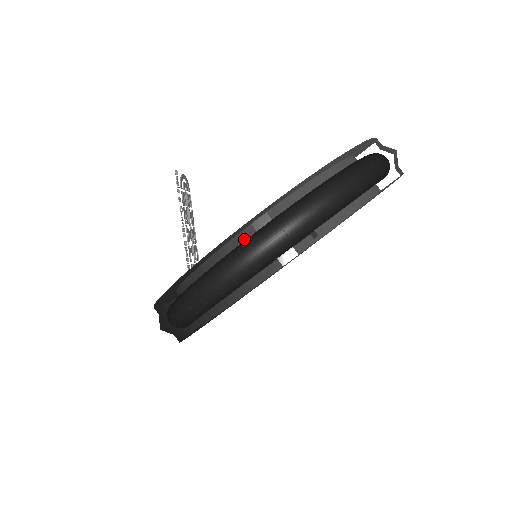
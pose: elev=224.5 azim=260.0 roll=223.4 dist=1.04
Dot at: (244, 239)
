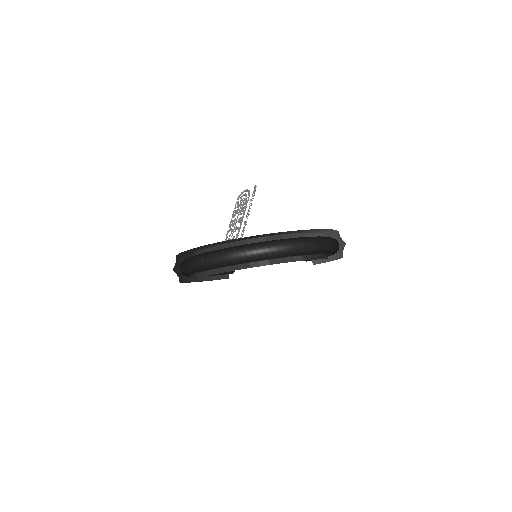
Dot at: occluded
